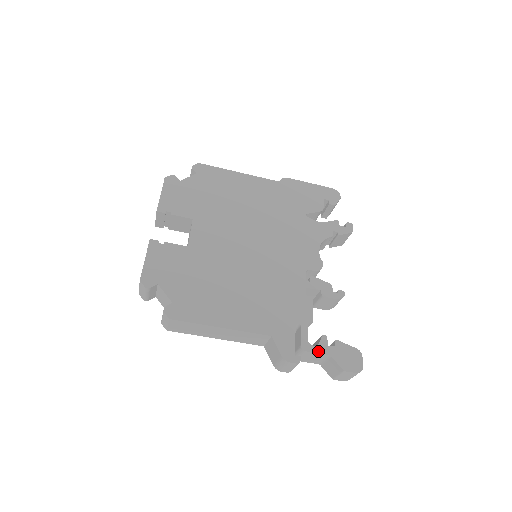
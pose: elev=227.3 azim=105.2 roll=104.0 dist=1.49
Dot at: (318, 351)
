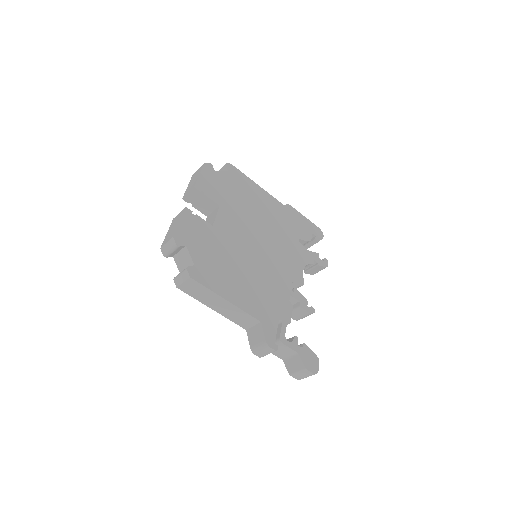
Dot at: (291, 347)
